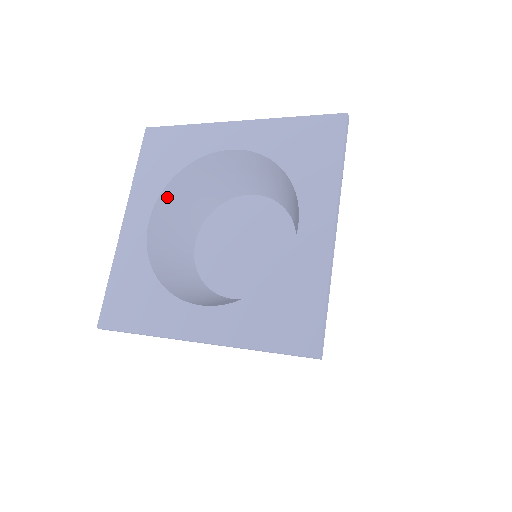
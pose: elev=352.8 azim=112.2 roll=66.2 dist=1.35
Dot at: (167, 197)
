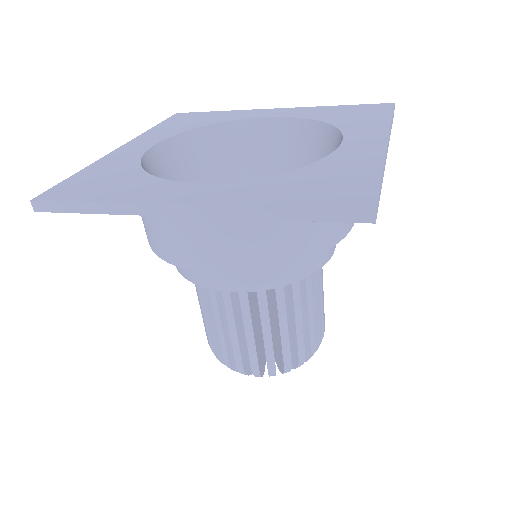
Dot at: (181, 144)
